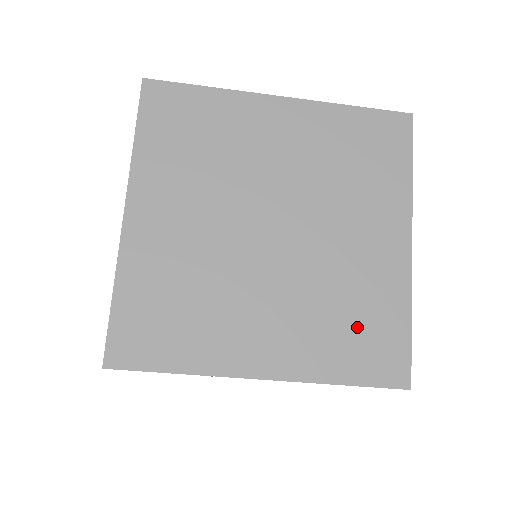
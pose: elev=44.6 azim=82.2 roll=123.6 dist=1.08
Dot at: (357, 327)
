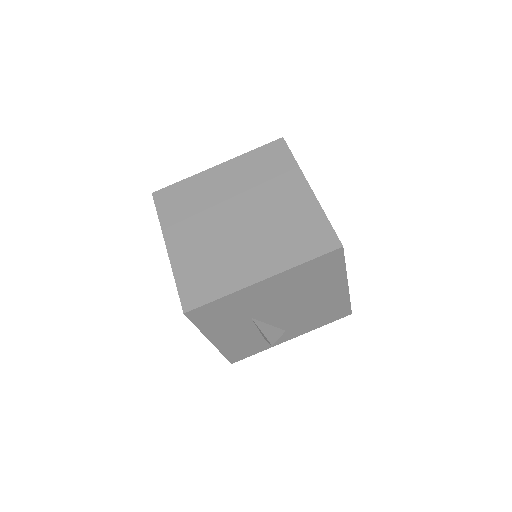
Dot at: (300, 235)
